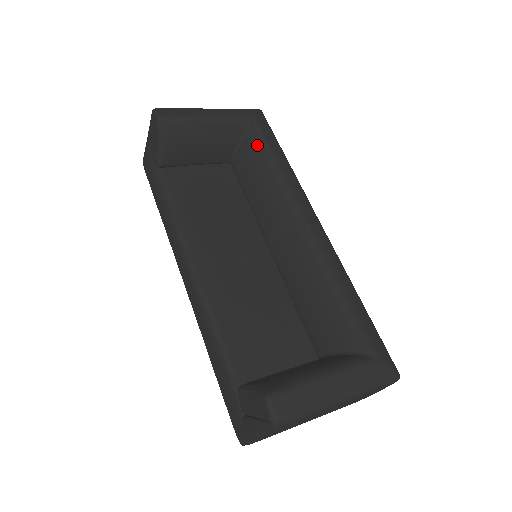
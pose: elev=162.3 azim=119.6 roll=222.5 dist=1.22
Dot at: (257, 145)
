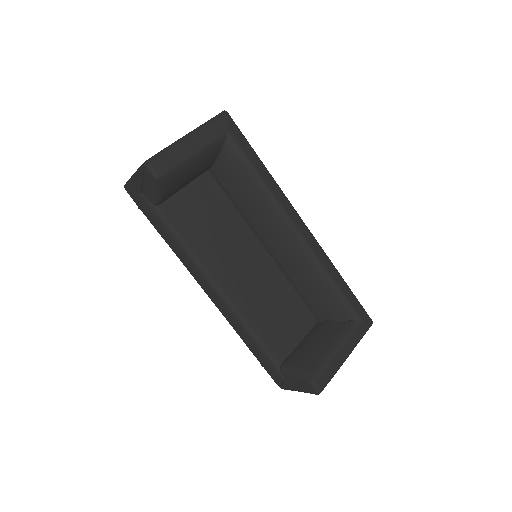
Dot at: (239, 162)
